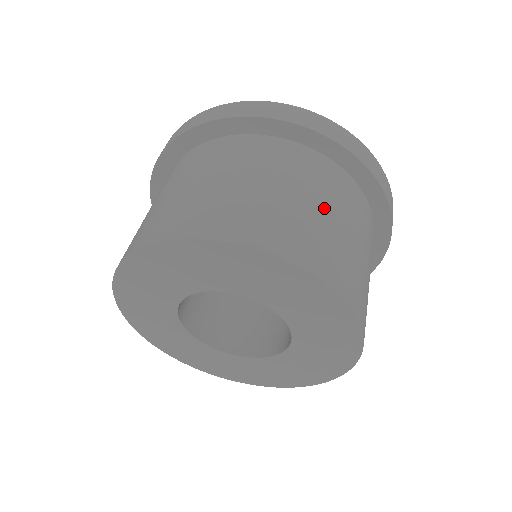
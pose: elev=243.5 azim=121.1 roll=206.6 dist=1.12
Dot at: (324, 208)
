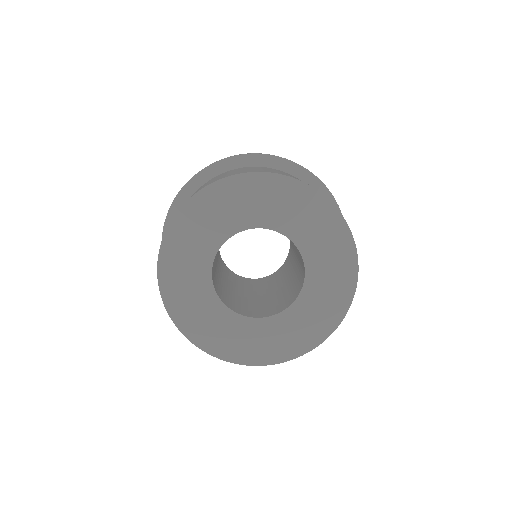
Dot at: occluded
